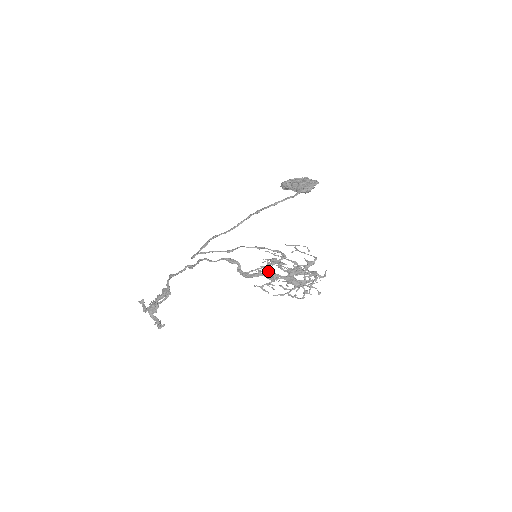
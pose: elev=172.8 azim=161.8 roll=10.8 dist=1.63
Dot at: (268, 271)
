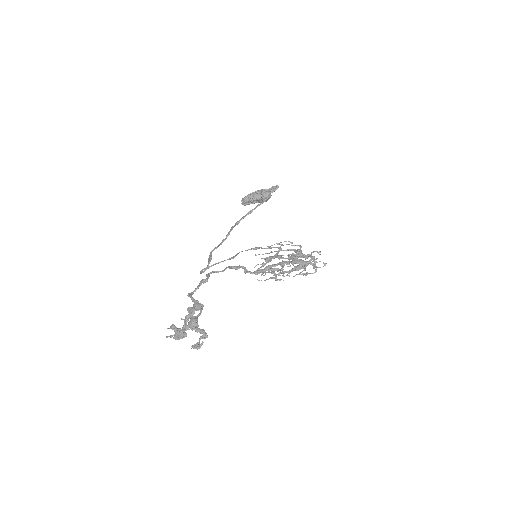
Dot at: occluded
